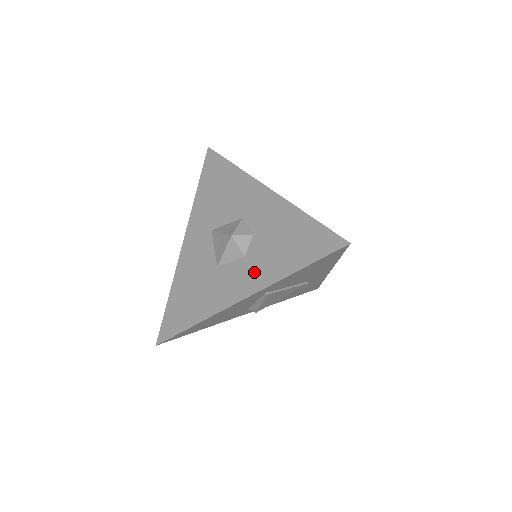
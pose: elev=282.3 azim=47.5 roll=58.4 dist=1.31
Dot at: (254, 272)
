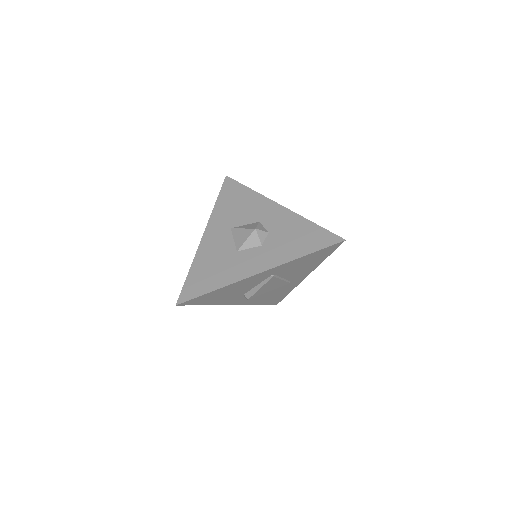
Dot at: (271, 255)
